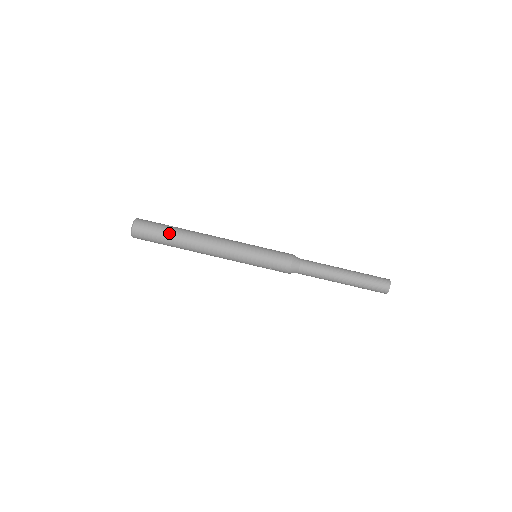
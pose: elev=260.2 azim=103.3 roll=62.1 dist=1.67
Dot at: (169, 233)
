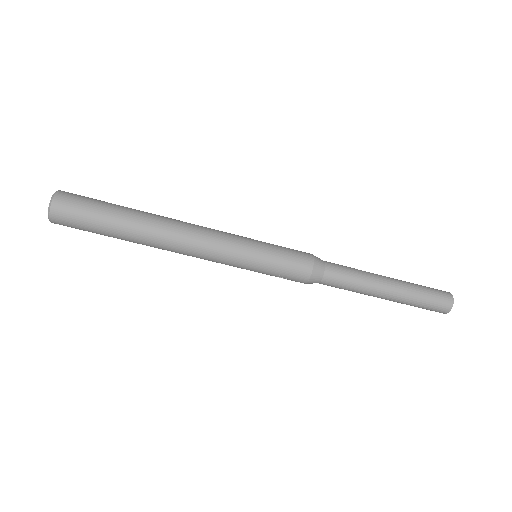
Dot at: (116, 215)
